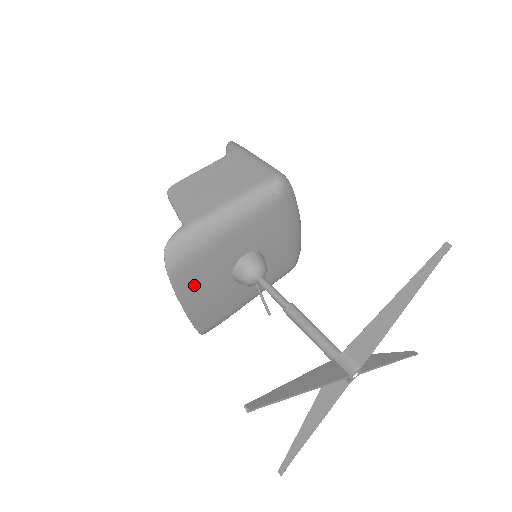
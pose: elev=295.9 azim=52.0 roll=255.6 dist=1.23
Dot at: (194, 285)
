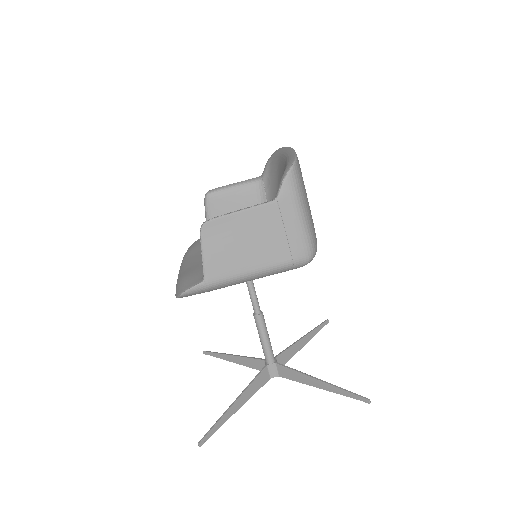
Dot at: occluded
